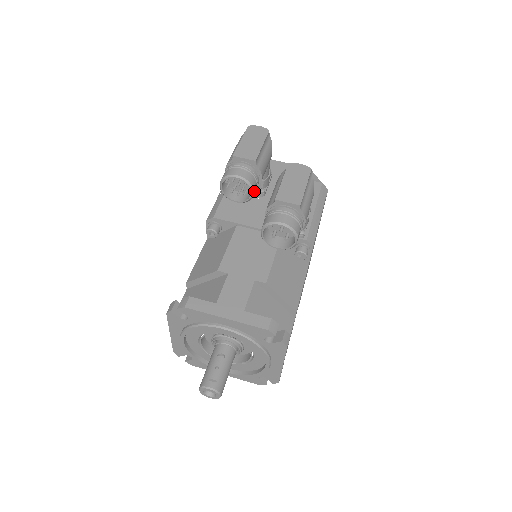
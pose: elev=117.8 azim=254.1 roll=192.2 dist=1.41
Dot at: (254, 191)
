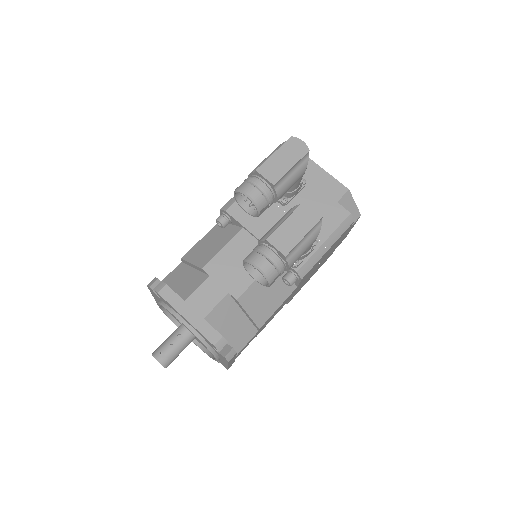
Dot at: (263, 211)
